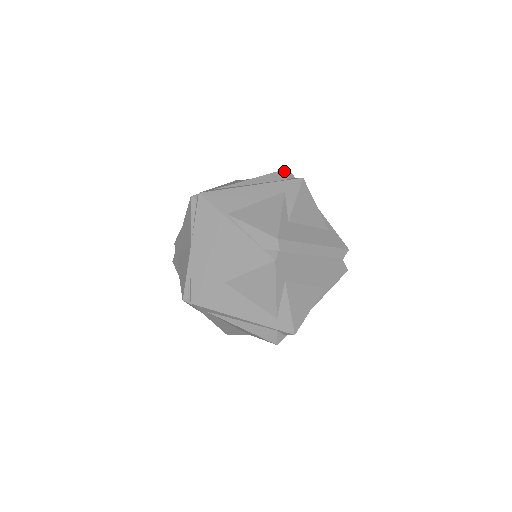
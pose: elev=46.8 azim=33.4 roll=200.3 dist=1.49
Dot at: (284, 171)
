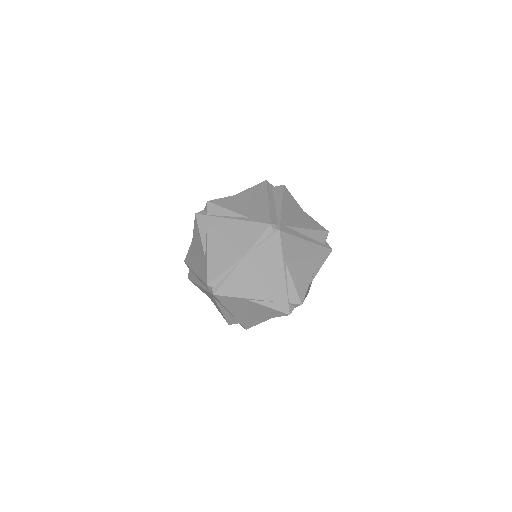
Dot at: (326, 234)
